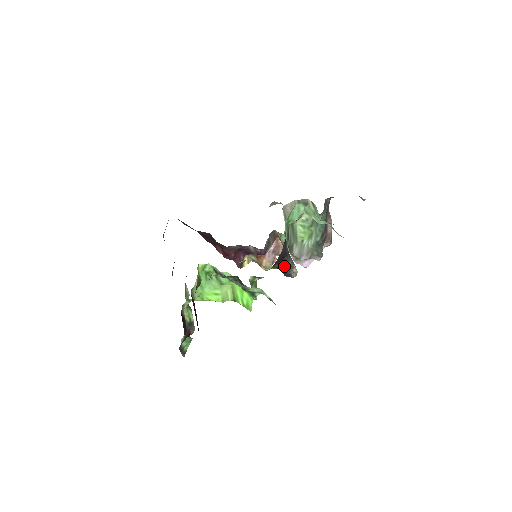
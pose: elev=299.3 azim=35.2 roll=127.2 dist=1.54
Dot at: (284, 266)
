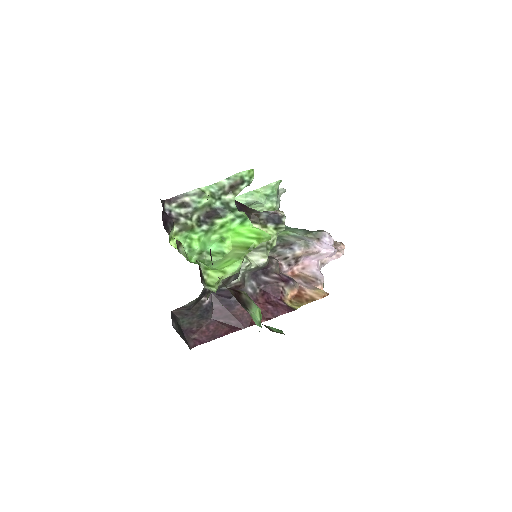
Dot at: (258, 213)
